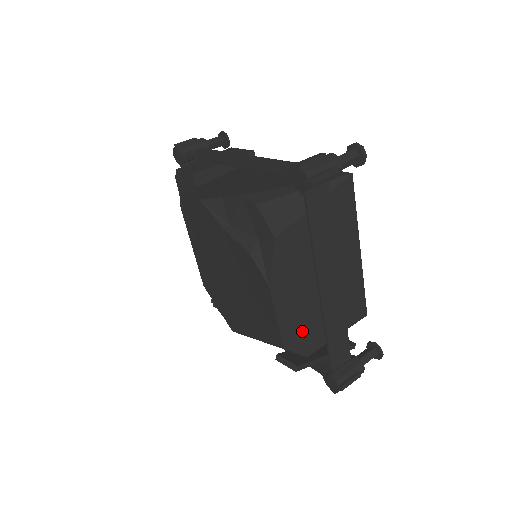
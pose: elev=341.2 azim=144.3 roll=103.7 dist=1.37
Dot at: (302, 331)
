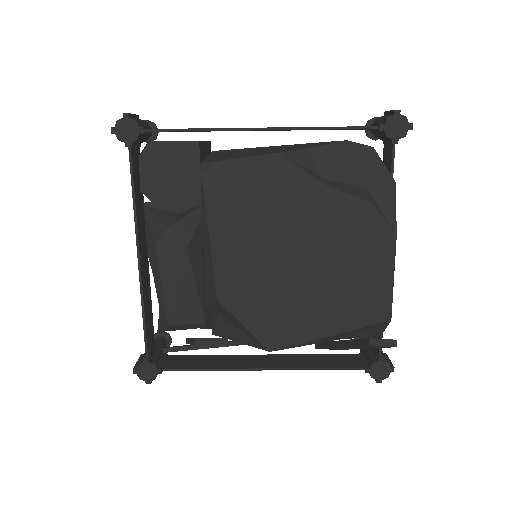
Dot at: occluded
